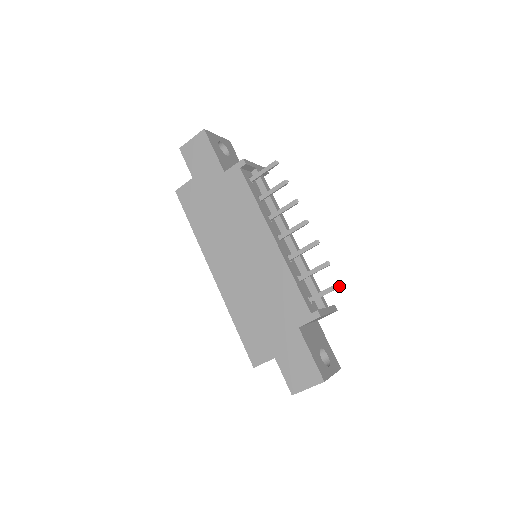
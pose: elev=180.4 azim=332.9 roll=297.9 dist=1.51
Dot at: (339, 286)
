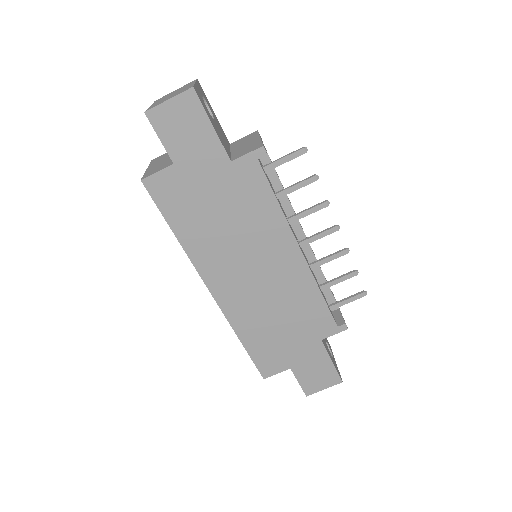
Dot at: occluded
